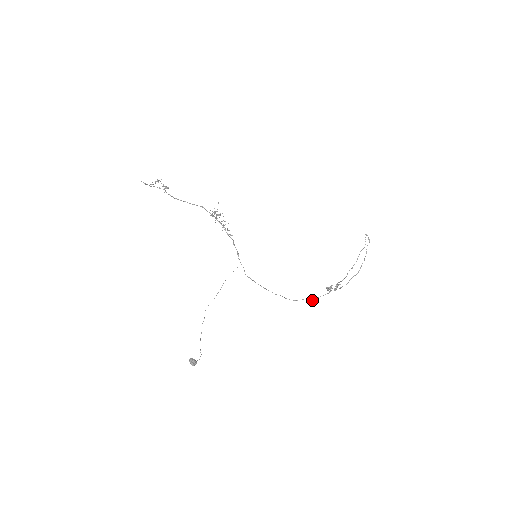
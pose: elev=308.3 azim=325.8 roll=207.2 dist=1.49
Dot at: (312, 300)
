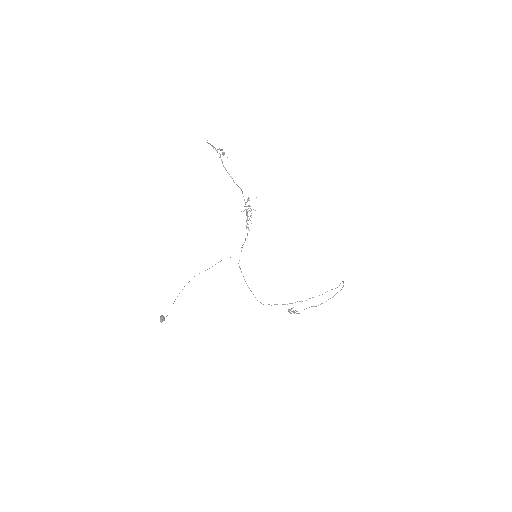
Dot at: occluded
